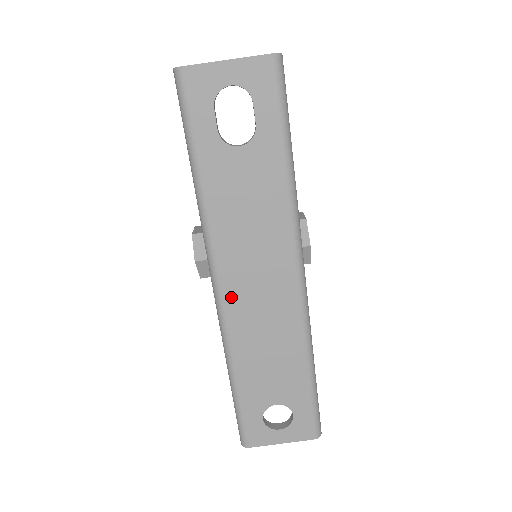
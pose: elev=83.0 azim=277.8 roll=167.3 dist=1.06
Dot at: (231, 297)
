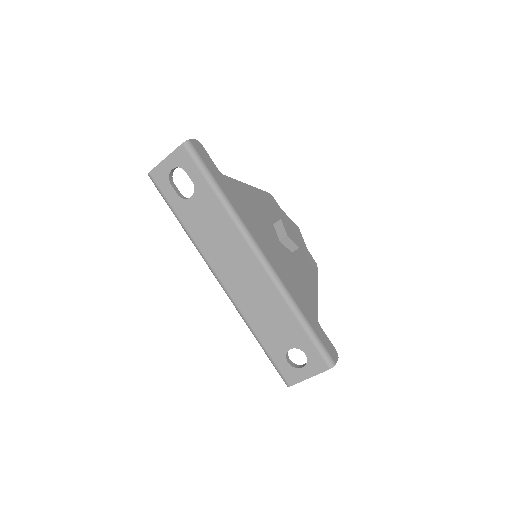
Dot at: (229, 285)
